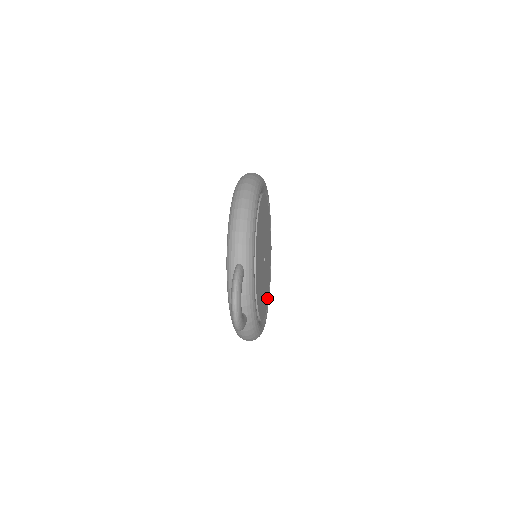
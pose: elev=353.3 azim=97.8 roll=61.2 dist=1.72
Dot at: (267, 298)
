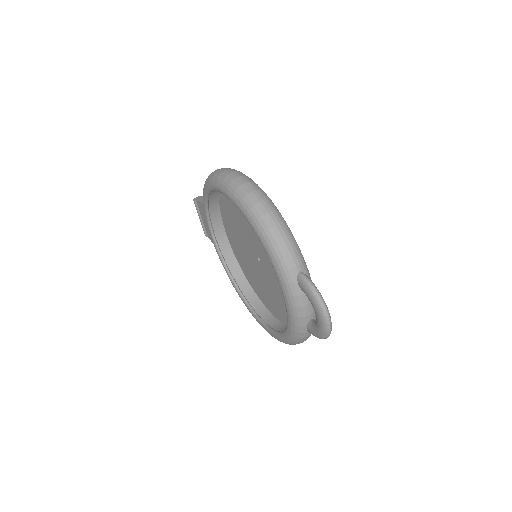
Dot at: occluded
